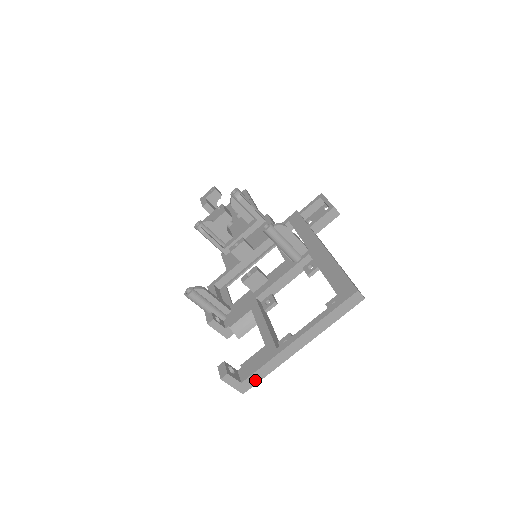
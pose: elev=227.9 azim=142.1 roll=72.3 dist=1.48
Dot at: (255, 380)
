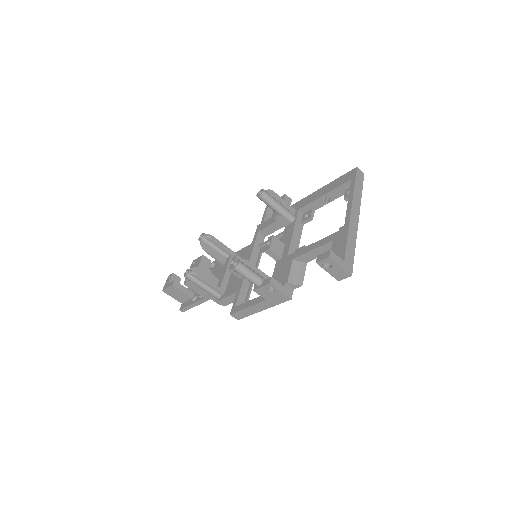
Dot at: (351, 258)
